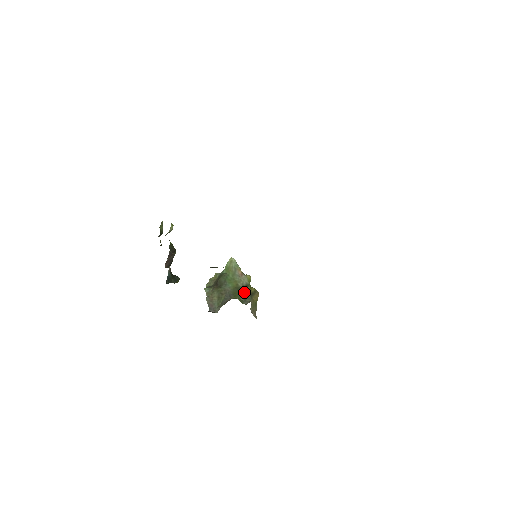
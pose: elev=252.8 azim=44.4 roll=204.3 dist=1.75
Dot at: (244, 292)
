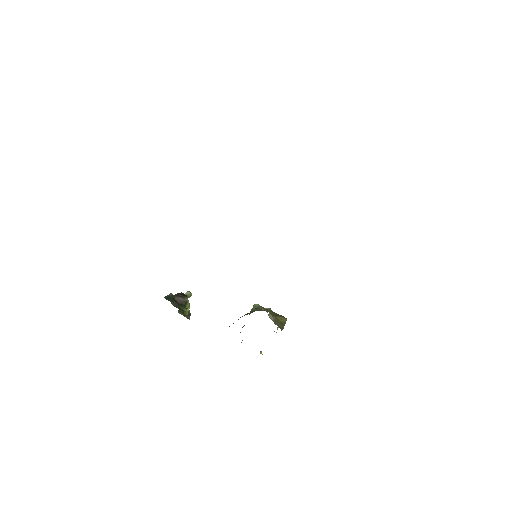
Dot at: (262, 310)
